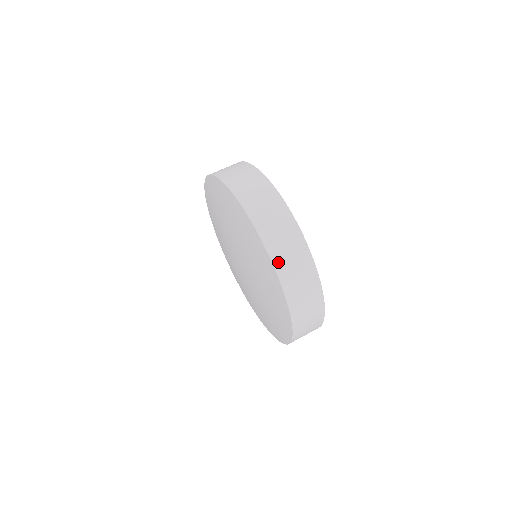
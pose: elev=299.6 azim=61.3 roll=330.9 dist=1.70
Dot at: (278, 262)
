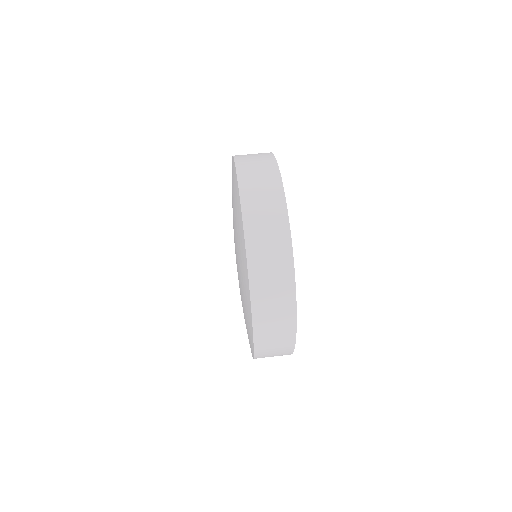
Dot at: (260, 349)
